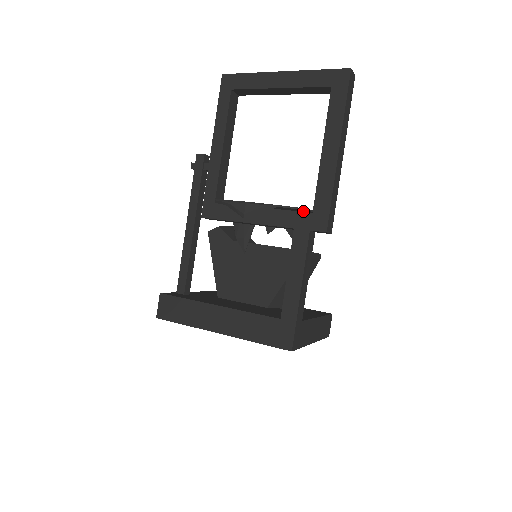
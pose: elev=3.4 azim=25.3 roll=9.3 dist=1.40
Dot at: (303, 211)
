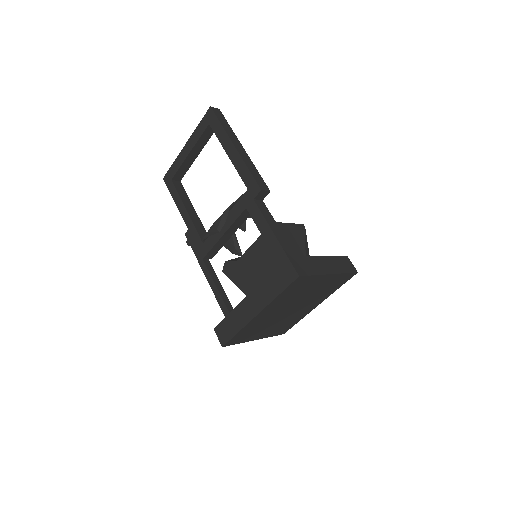
Dot at: occluded
